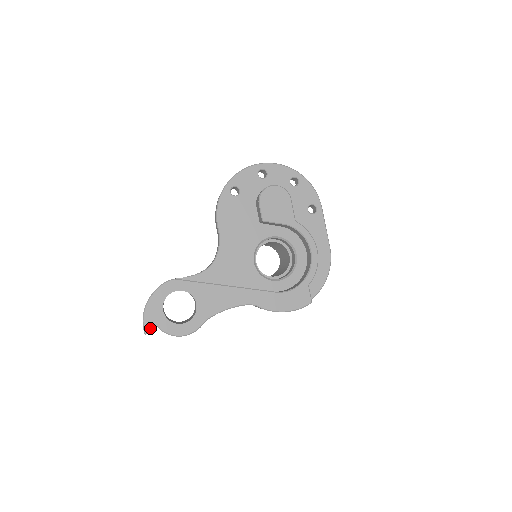
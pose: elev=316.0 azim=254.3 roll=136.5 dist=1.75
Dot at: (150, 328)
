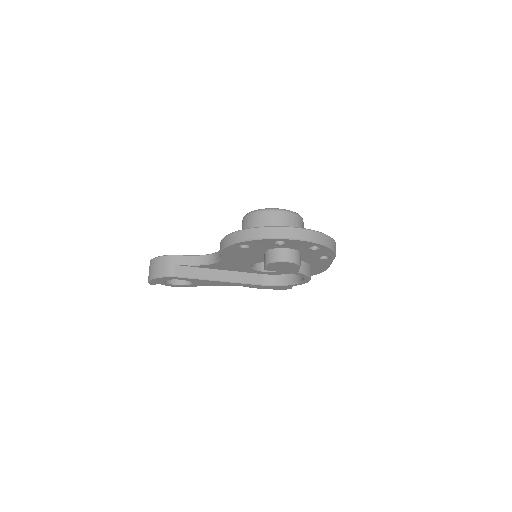
Dot at: (154, 284)
